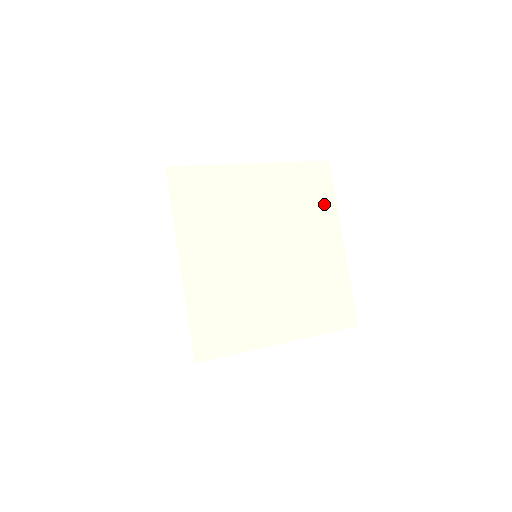
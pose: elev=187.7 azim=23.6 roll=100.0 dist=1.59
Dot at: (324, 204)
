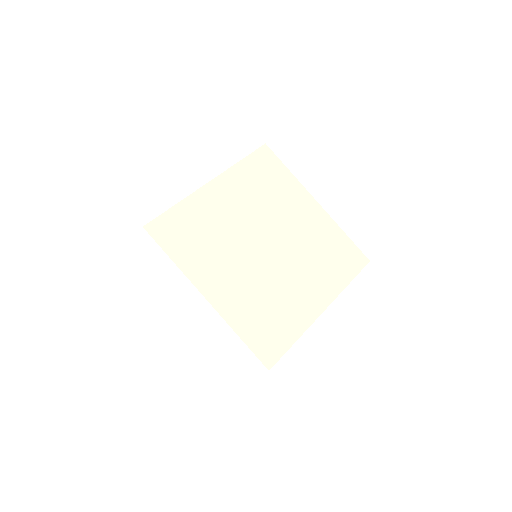
Dot at: (337, 274)
